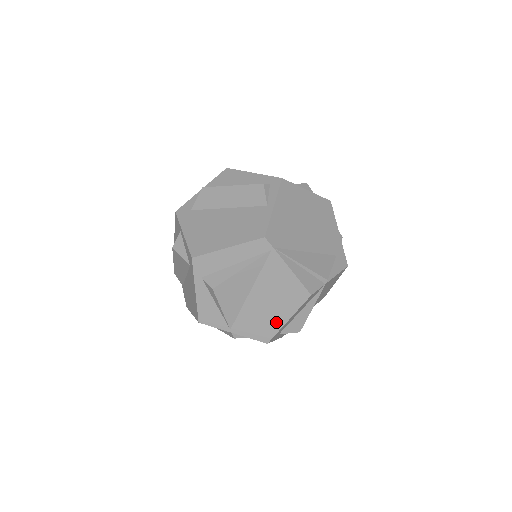
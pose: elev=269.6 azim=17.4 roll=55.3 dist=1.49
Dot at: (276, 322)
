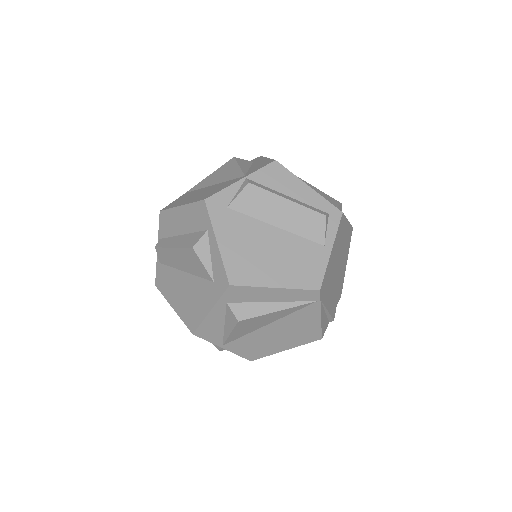
Dot at: (273, 349)
